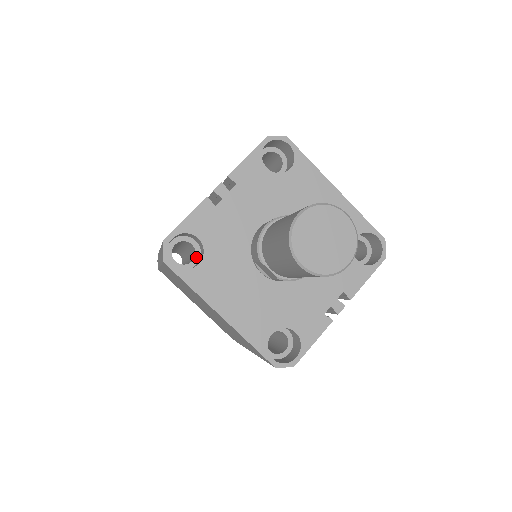
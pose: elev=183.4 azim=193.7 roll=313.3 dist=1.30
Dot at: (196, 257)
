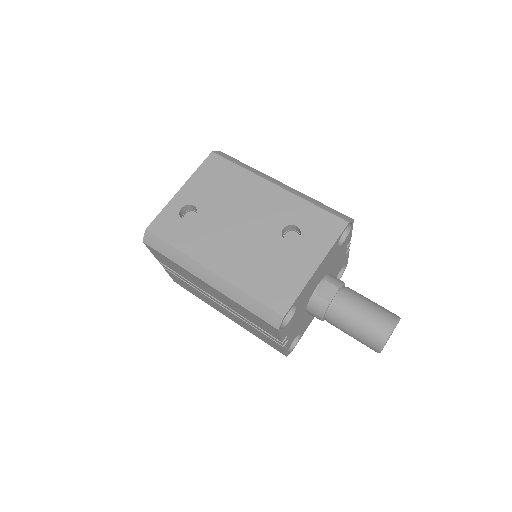
Dot at: occluded
